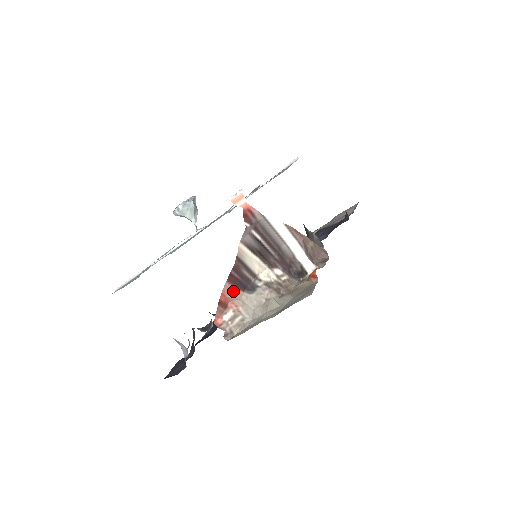
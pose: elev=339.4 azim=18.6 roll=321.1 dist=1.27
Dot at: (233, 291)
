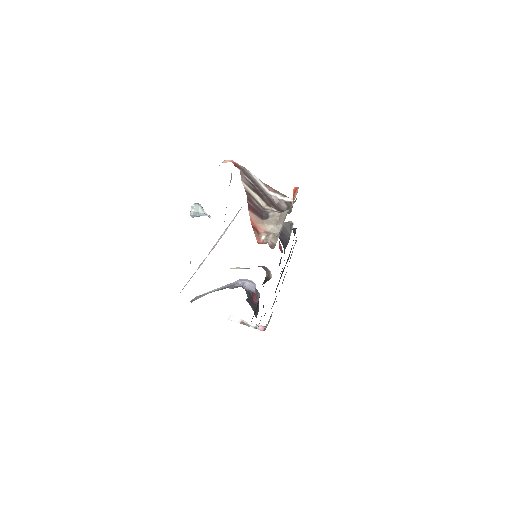
Dot at: (256, 219)
